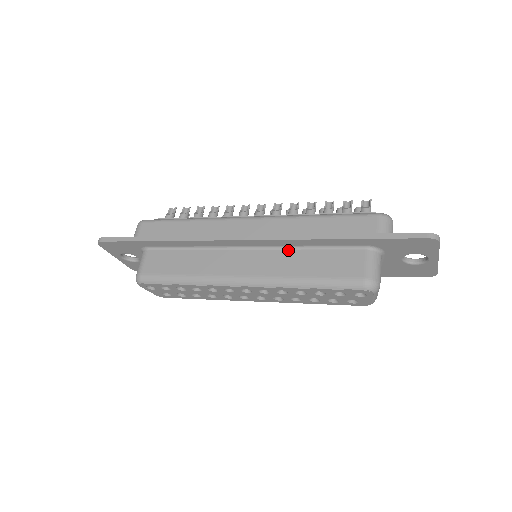
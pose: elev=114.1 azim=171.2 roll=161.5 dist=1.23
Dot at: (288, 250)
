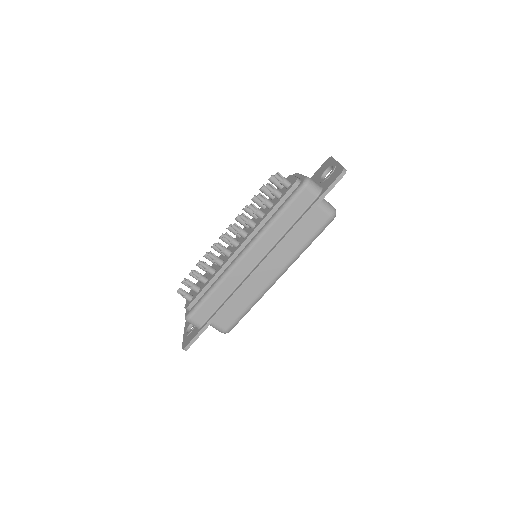
Dot at: occluded
